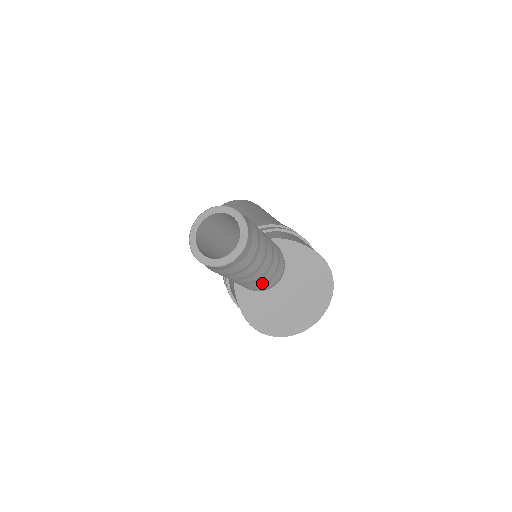
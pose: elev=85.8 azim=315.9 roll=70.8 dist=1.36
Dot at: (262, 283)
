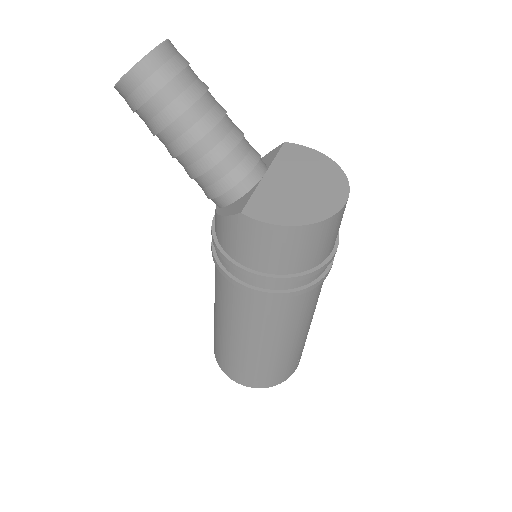
Dot at: (234, 147)
